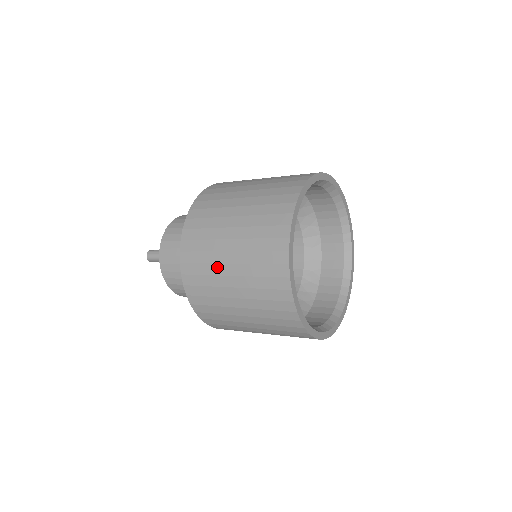
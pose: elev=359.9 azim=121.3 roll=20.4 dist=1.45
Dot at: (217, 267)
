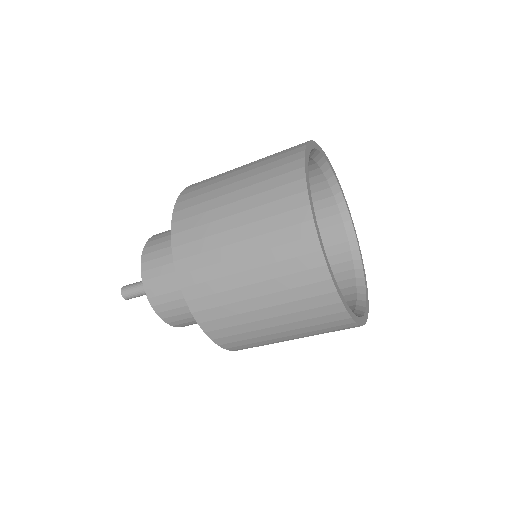
Dot at: (217, 211)
